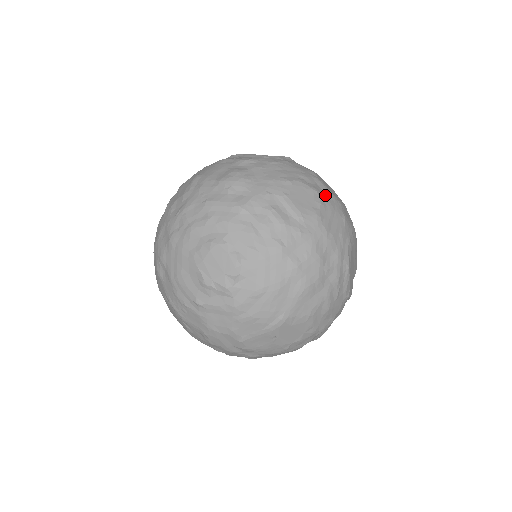
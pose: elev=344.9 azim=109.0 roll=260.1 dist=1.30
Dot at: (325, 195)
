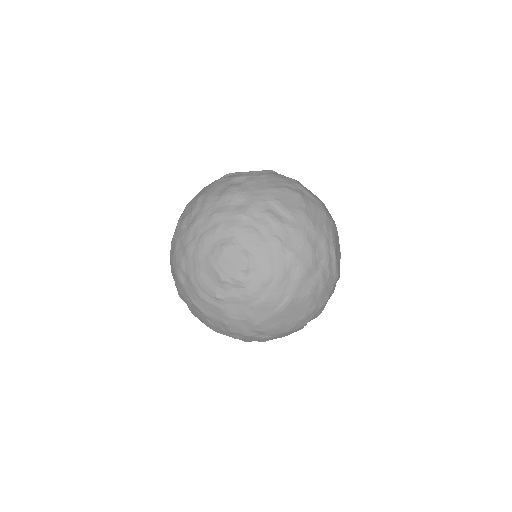
Dot at: (307, 197)
